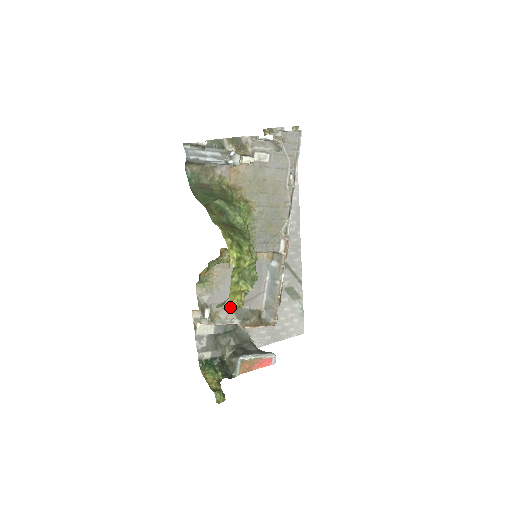
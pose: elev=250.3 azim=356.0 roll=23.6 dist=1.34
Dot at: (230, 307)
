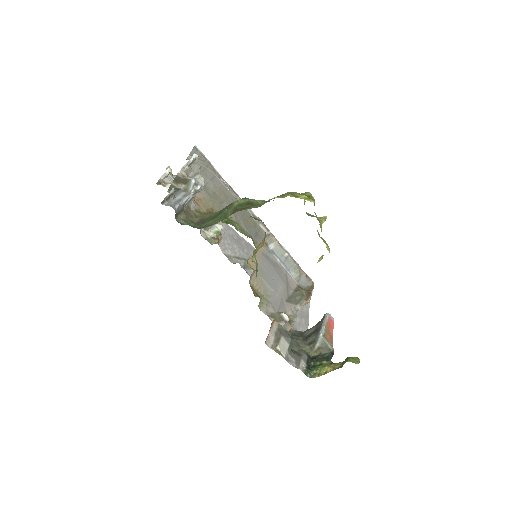
Dot at: (327, 246)
